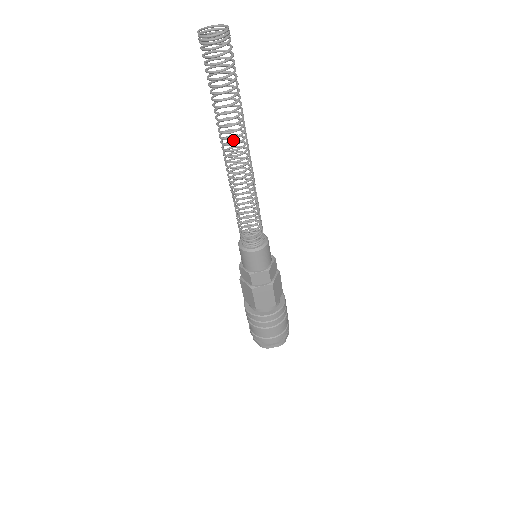
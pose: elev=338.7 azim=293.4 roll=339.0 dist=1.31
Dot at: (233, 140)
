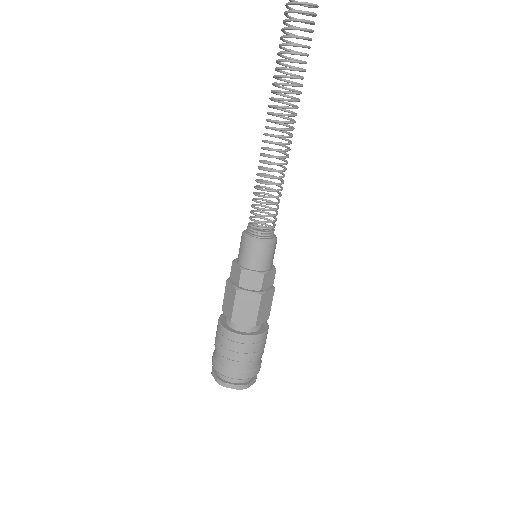
Dot at: occluded
